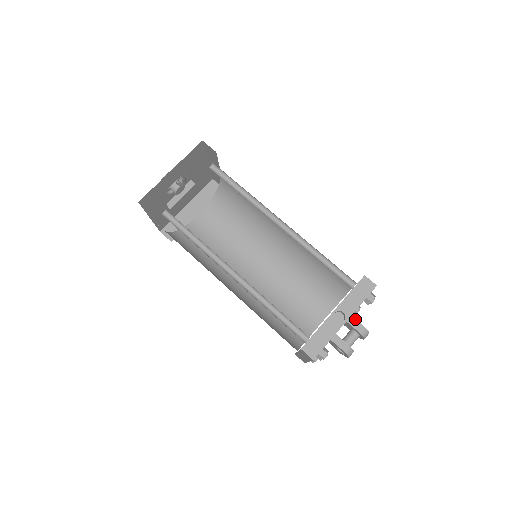
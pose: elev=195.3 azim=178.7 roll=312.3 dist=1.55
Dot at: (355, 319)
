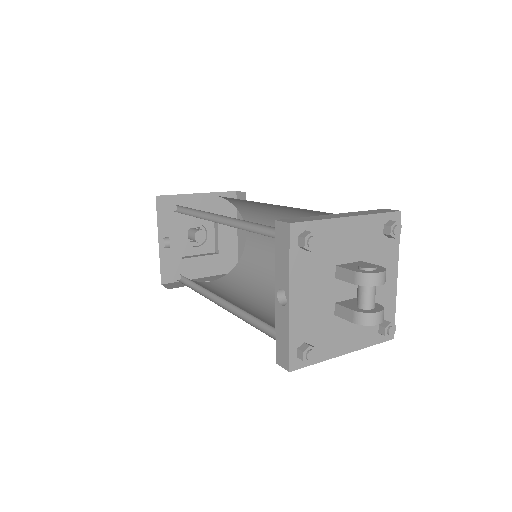
Dot at: (343, 268)
